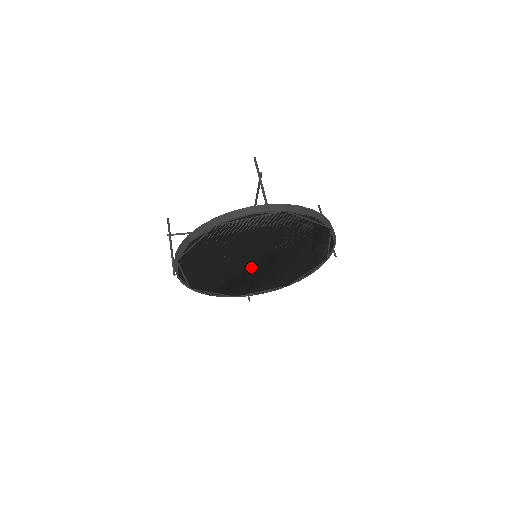
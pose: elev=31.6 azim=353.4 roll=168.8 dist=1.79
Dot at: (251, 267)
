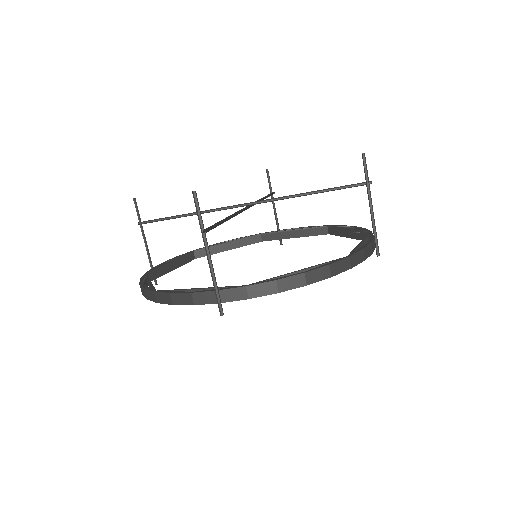
Dot at: occluded
